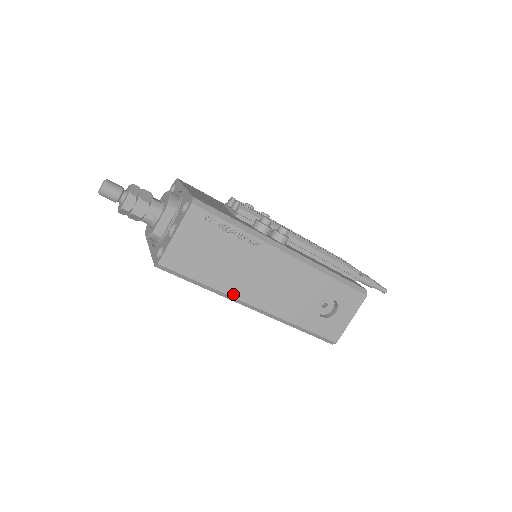
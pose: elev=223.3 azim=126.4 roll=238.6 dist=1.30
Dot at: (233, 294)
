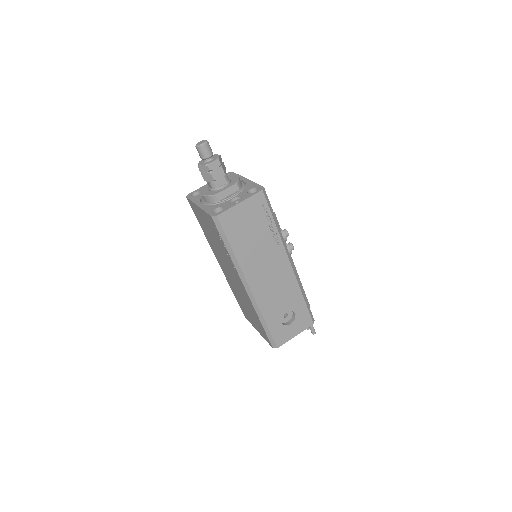
Dot at: (243, 269)
